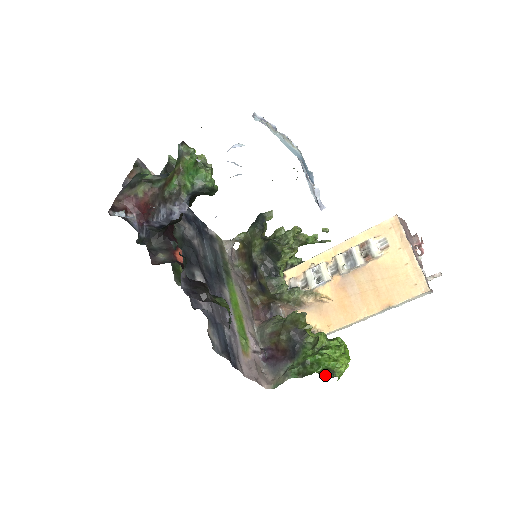
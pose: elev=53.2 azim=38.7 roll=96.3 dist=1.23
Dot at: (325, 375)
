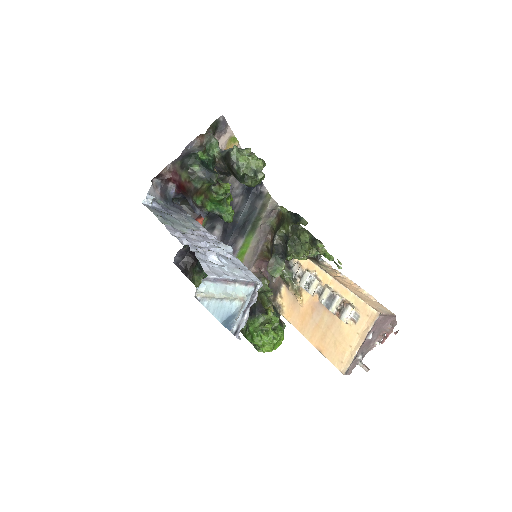
Dot at: (253, 344)
